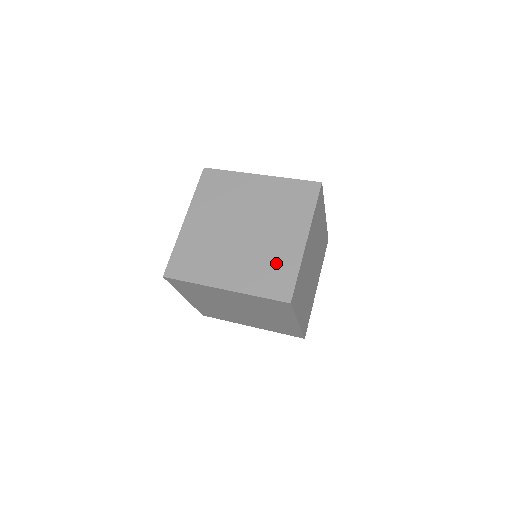
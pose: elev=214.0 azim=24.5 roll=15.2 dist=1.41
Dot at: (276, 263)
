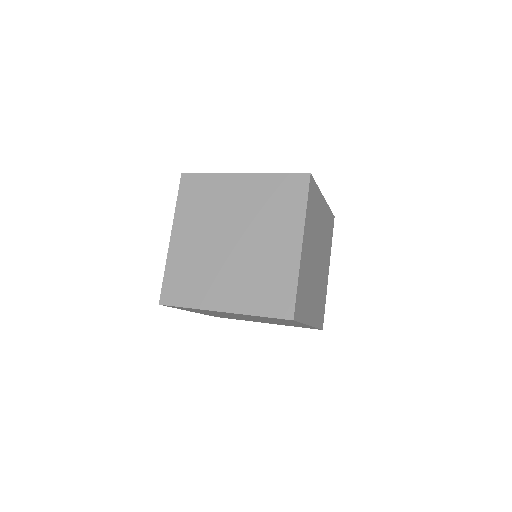
Dot at: (272, 276)
